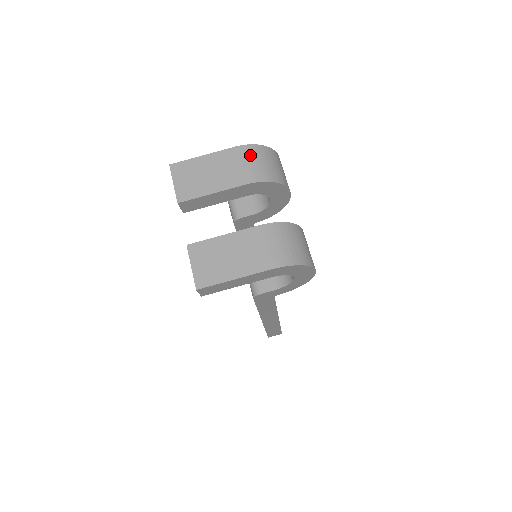
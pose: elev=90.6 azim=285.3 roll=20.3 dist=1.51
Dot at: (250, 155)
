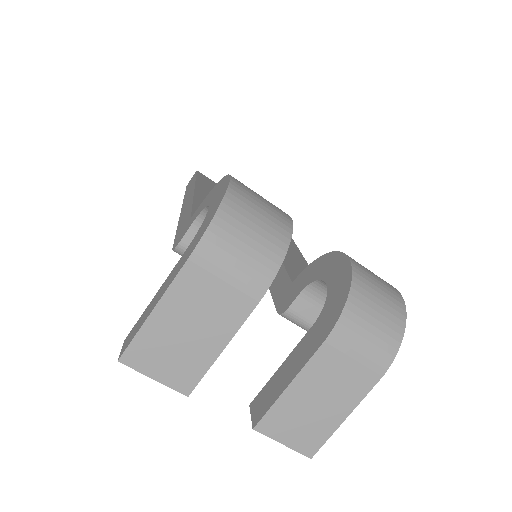
Dot at: (220, 255)
